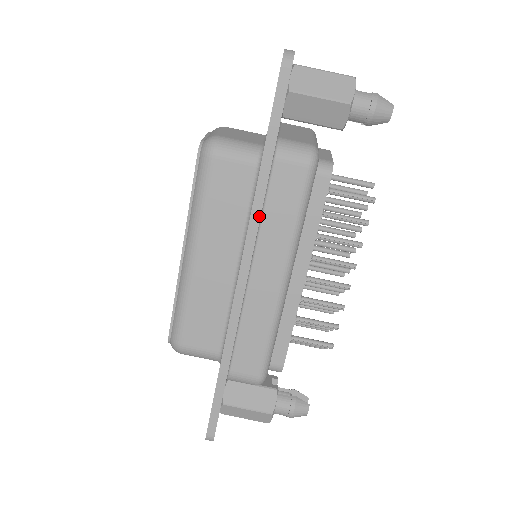
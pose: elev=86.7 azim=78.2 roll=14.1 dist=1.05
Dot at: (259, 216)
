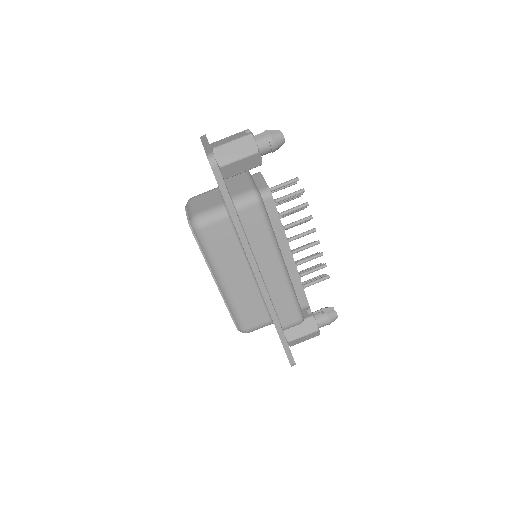
Dot at: (248, 246)
